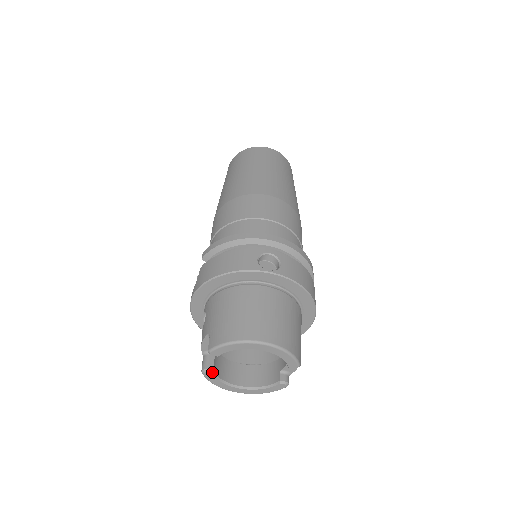
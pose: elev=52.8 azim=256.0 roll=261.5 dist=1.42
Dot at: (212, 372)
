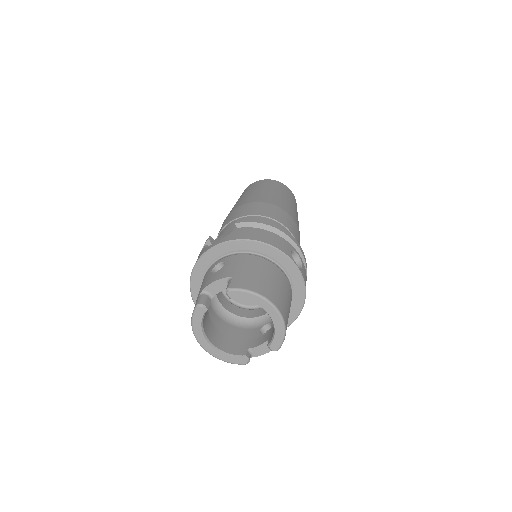
Dot at: (206, 310)
